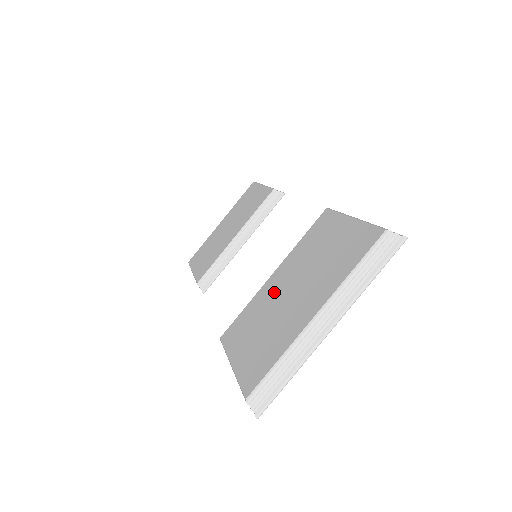
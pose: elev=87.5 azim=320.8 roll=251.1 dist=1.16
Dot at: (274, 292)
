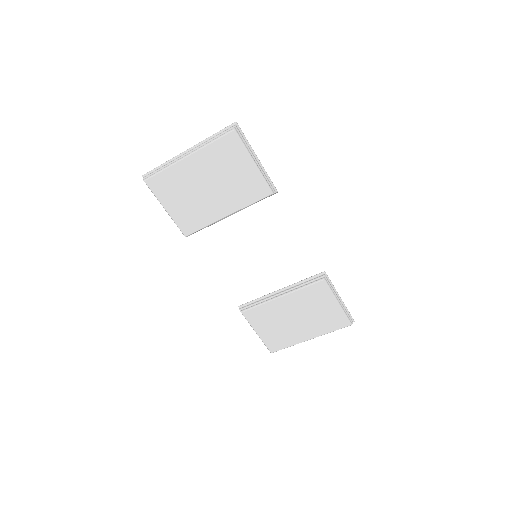
Dot at: (284, 312)
